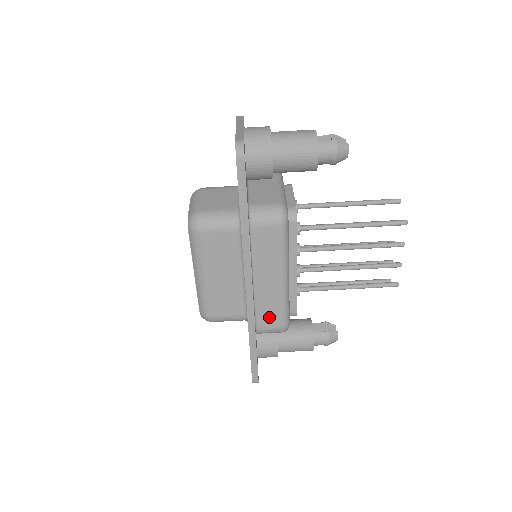
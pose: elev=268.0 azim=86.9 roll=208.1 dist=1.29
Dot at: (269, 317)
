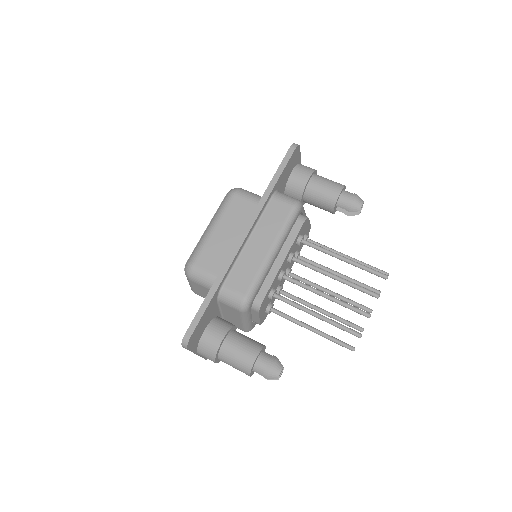
Dot at: (240, 279)
